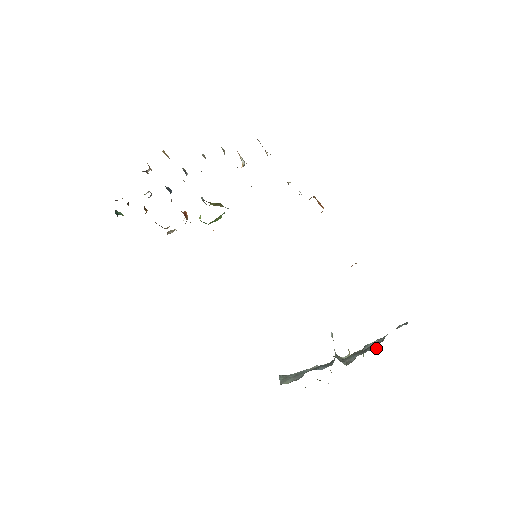
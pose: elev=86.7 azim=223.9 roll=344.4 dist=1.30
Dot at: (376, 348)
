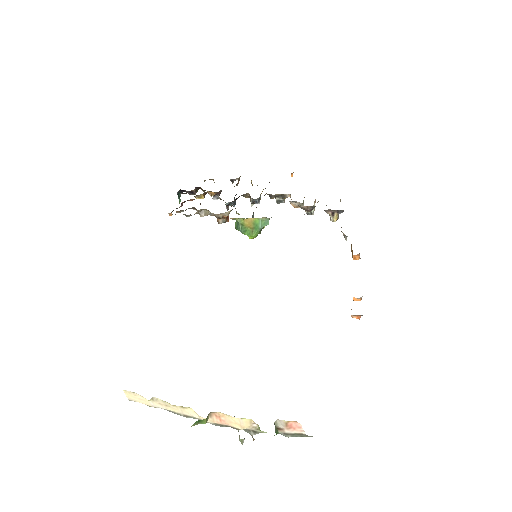
Dot at: occluded
